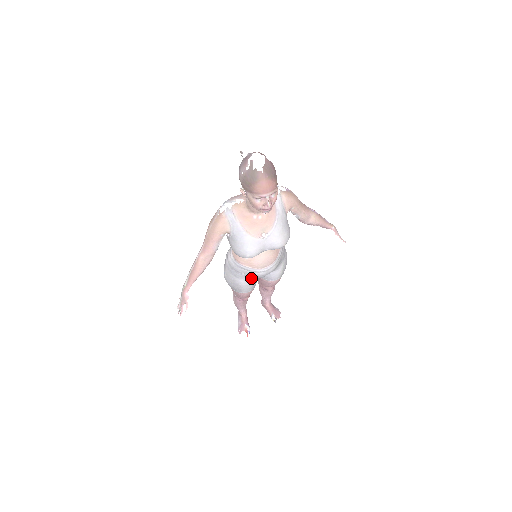
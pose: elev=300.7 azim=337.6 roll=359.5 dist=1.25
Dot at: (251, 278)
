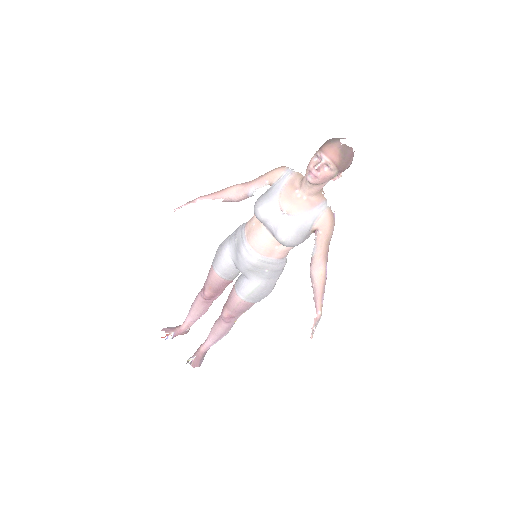
Dot at: (234, 254)
